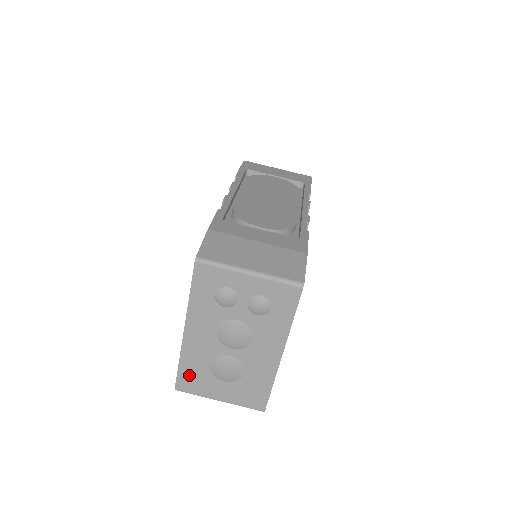
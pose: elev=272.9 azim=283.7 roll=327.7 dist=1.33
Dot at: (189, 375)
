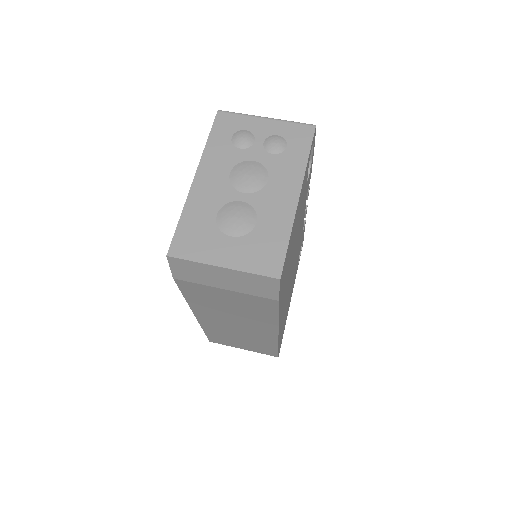
Dot at: (189, 232)
